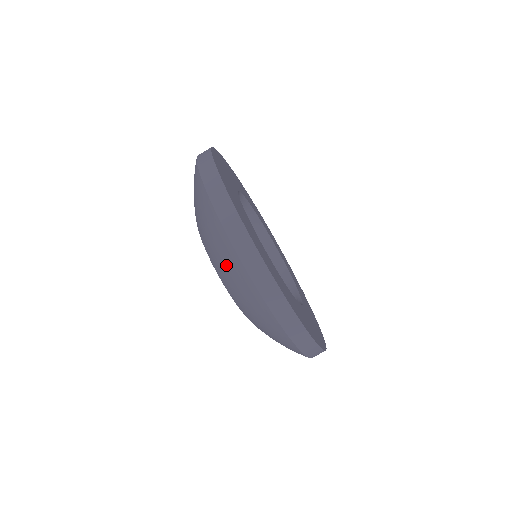
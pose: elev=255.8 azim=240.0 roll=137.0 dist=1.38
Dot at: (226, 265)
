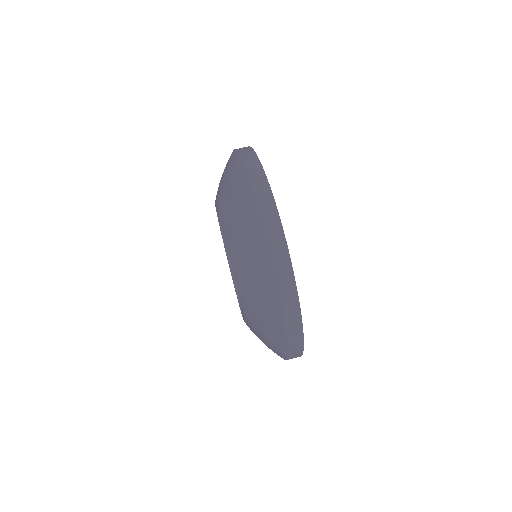
Dot at: (250, 253)
